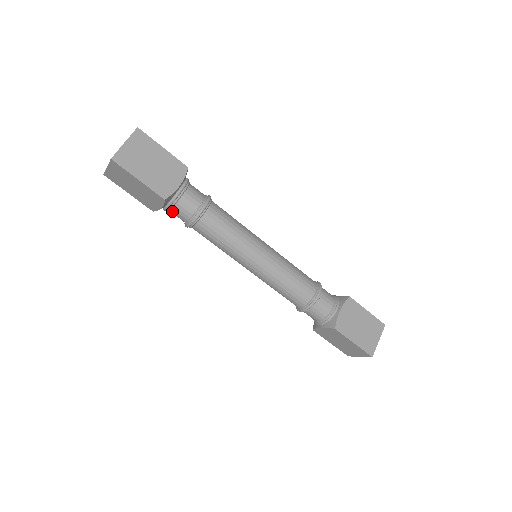
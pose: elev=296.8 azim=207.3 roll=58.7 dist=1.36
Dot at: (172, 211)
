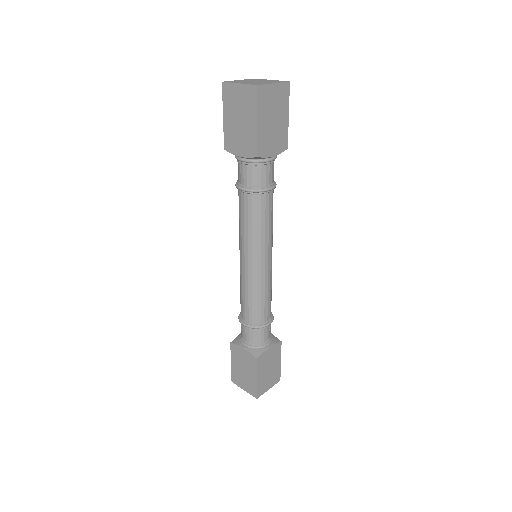
Dot at: (244, 166)
